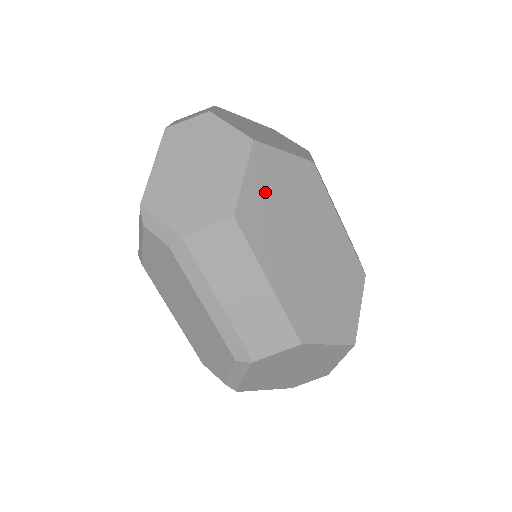
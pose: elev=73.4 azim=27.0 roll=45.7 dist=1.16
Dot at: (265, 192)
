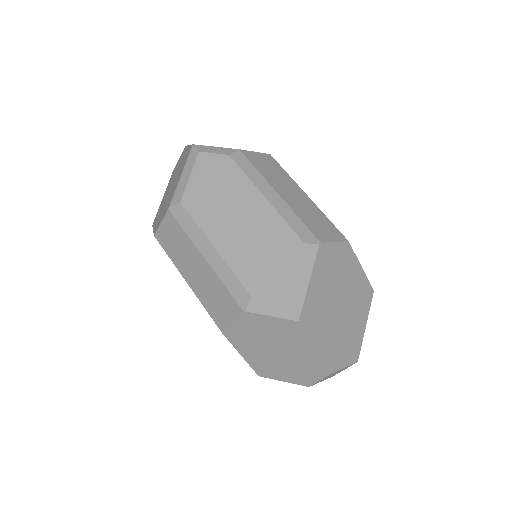
Dot at: occluded
